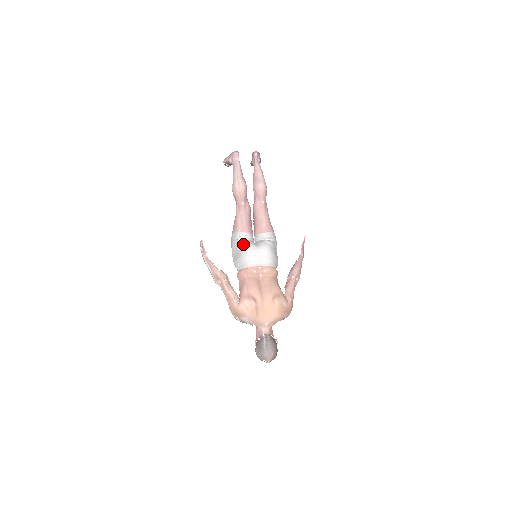
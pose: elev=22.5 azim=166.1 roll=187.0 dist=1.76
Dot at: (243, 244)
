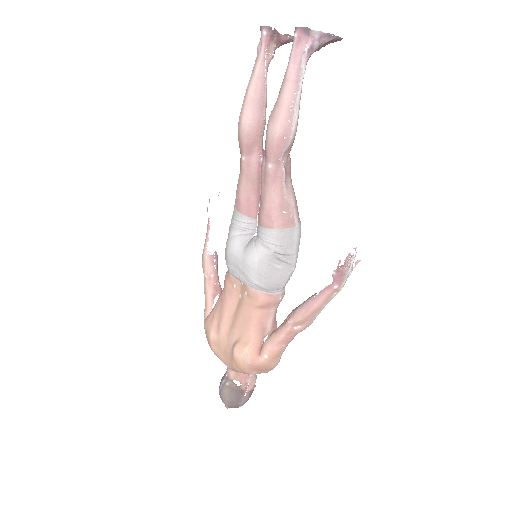
Dot at: (229, 235)
